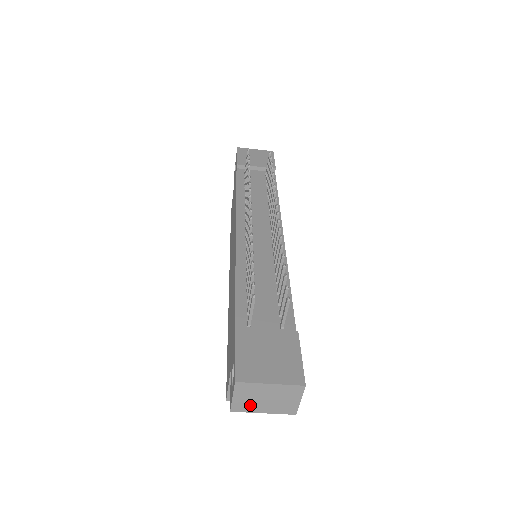
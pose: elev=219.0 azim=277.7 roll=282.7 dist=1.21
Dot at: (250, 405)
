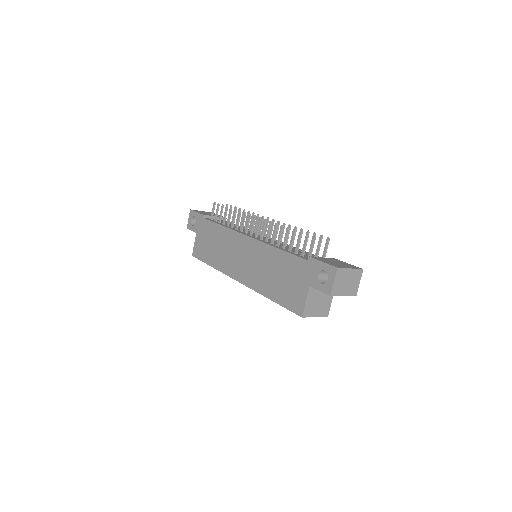
Dot at: (339, 289)
